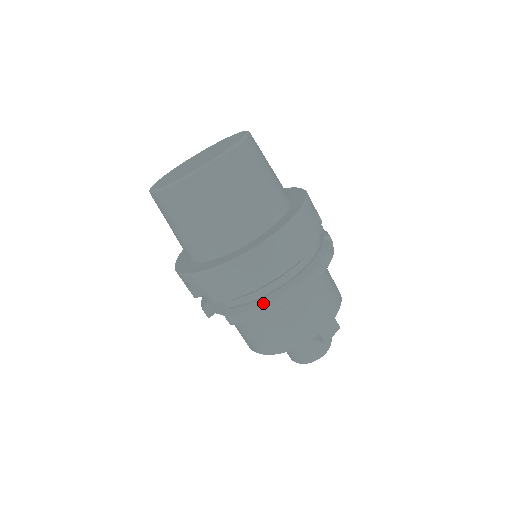
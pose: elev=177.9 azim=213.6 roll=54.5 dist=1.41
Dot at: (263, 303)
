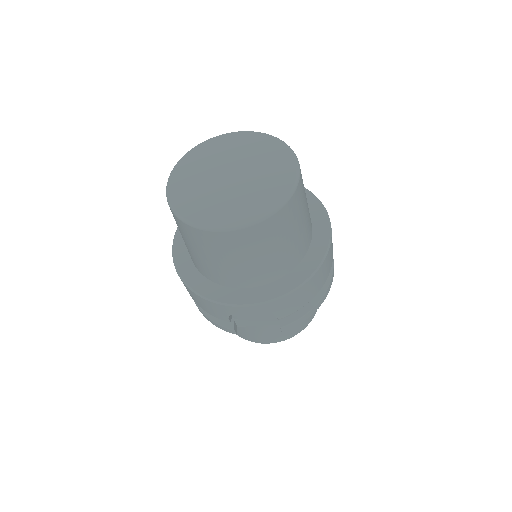
Dot at: (317, 301)
